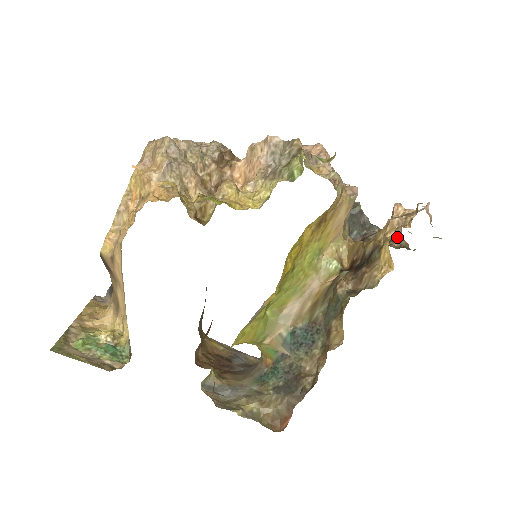
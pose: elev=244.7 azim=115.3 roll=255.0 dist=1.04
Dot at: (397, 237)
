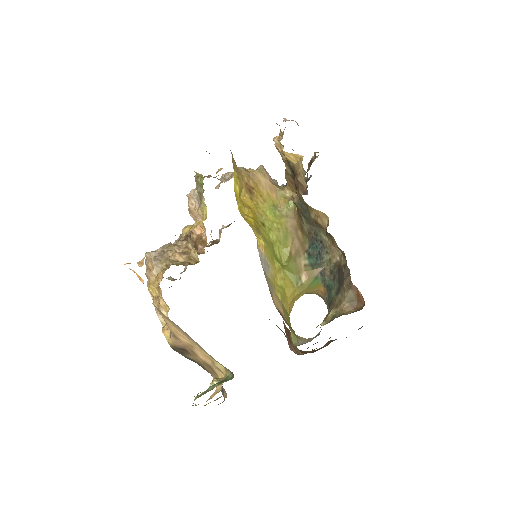
Dot at: (313, 159)
